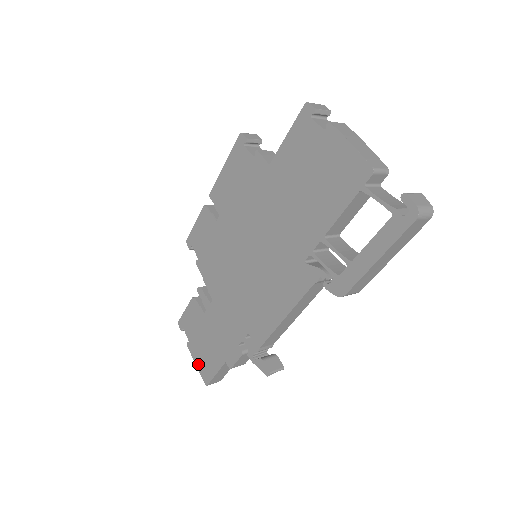
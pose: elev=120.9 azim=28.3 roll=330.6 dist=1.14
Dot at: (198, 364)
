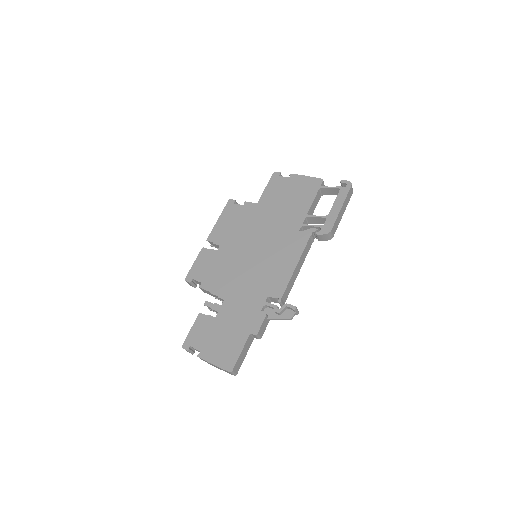
Dot at: (217, 361)
